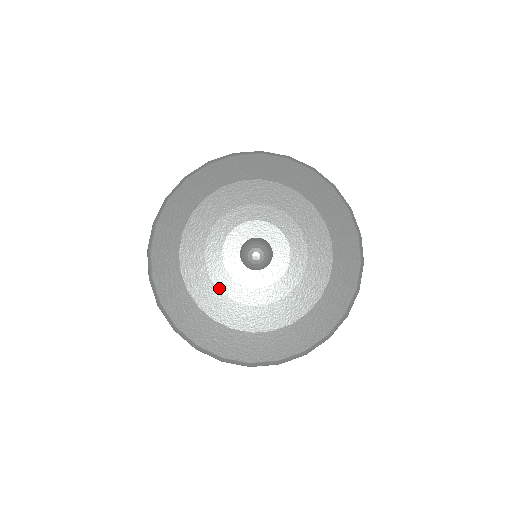
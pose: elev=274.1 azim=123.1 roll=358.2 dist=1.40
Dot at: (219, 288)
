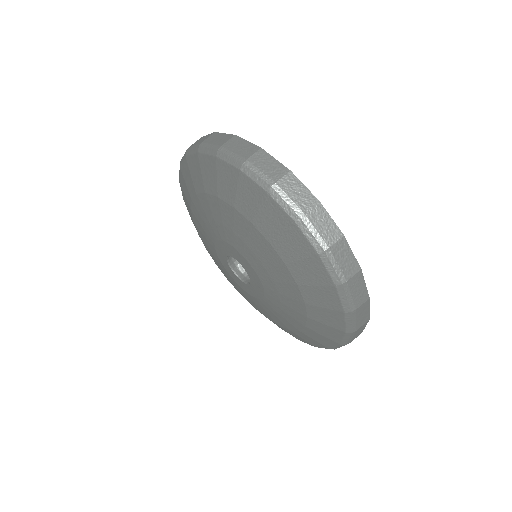
Dot at: (205, 232)
